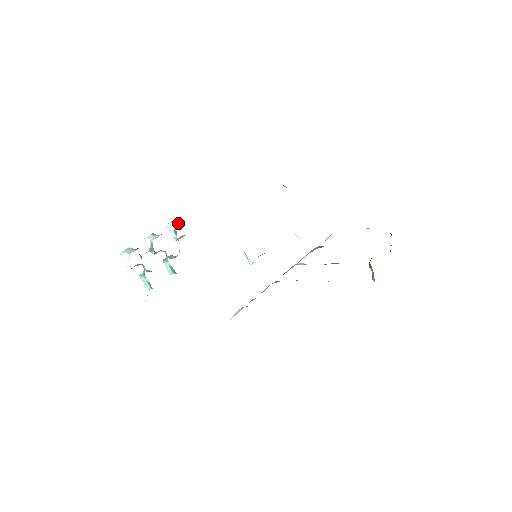
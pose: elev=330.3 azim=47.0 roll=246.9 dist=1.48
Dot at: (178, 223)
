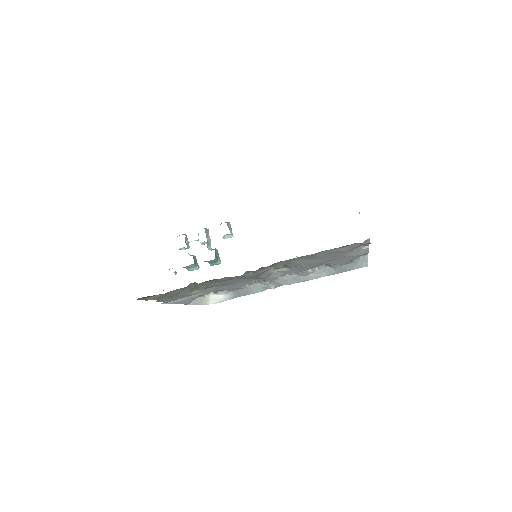
Dot at: occluded
